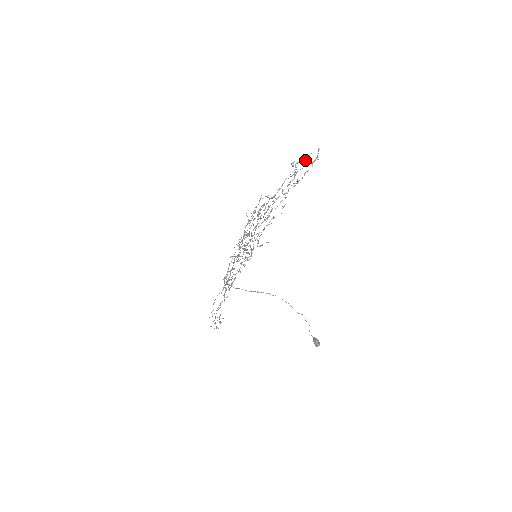
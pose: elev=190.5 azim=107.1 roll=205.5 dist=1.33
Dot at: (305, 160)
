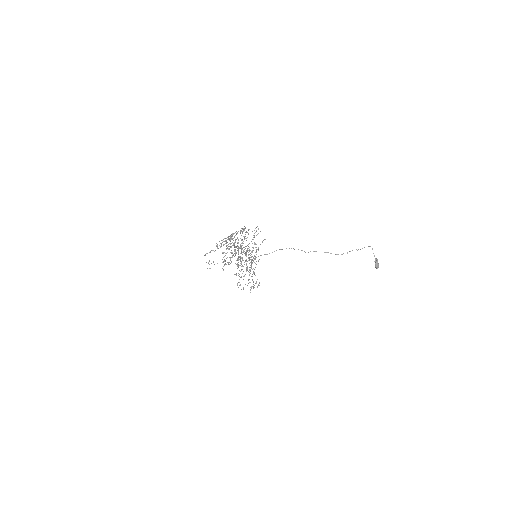
Dot at: (217, 246)
